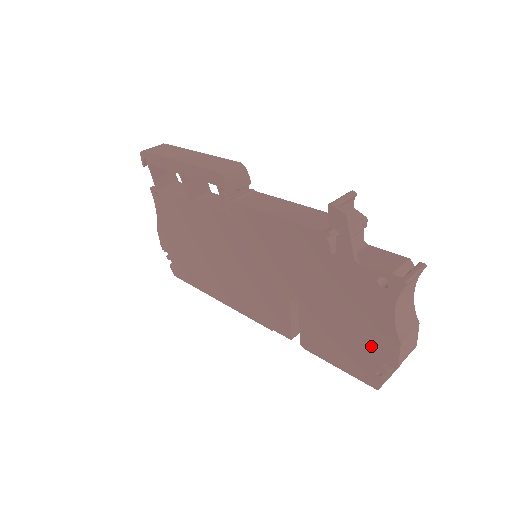
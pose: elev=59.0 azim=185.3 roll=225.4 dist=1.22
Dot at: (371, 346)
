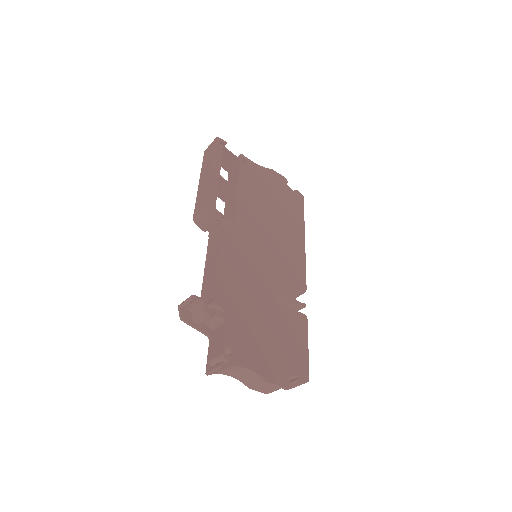
Dot at: occluded
